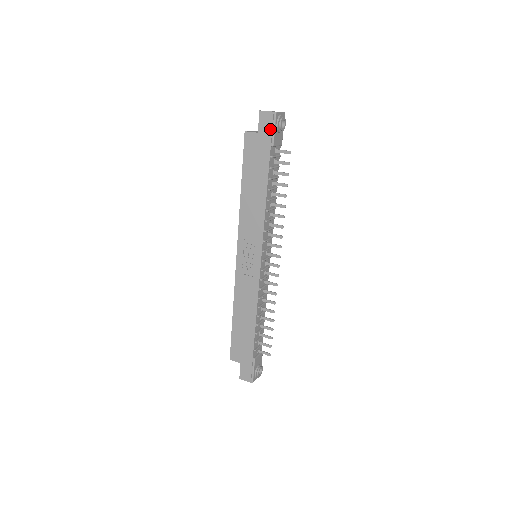
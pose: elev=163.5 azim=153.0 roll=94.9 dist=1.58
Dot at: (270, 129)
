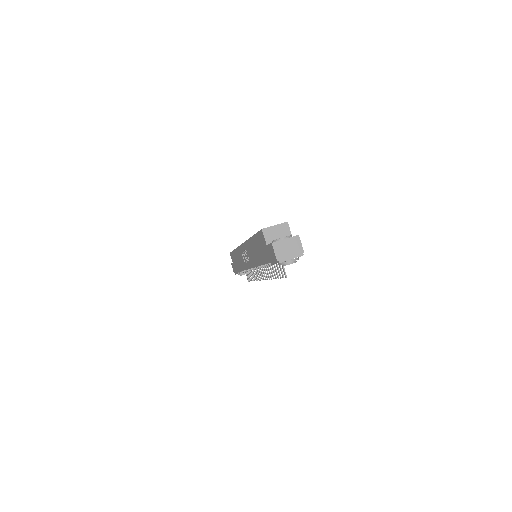
Dot at: (272, 259)
